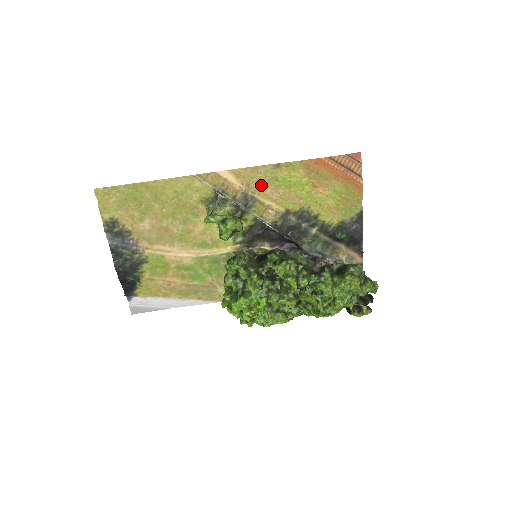
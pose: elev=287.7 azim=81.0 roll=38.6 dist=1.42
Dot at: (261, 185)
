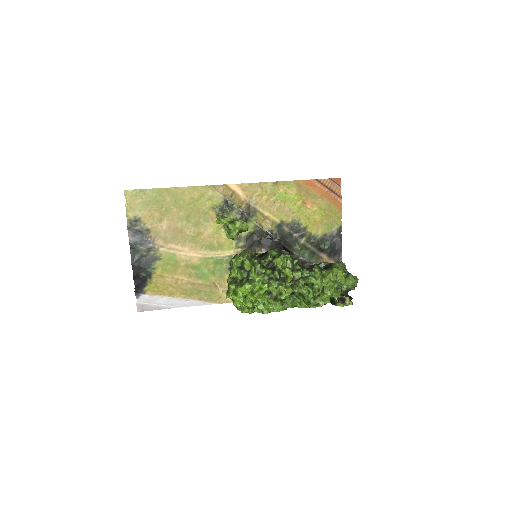
Dot at: (262, 199)
